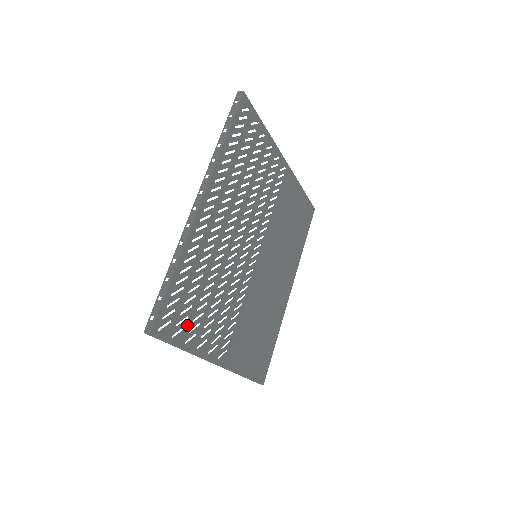
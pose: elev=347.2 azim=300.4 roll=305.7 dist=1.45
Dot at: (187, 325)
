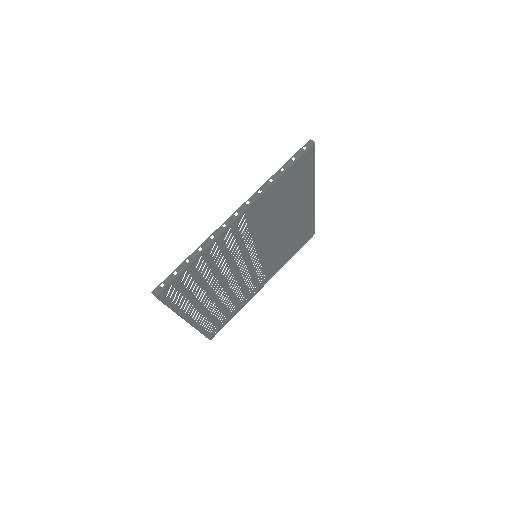
Dot at: (228, 317)
